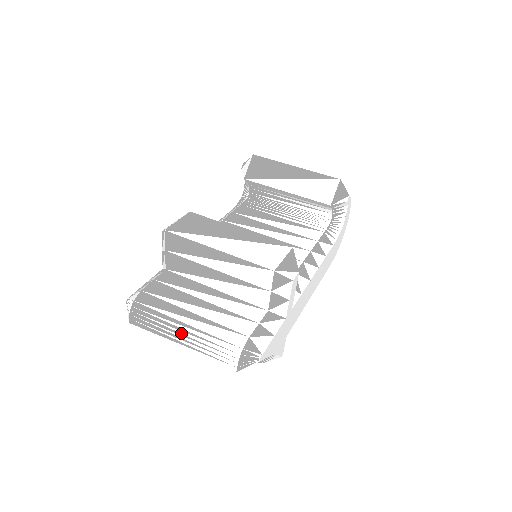
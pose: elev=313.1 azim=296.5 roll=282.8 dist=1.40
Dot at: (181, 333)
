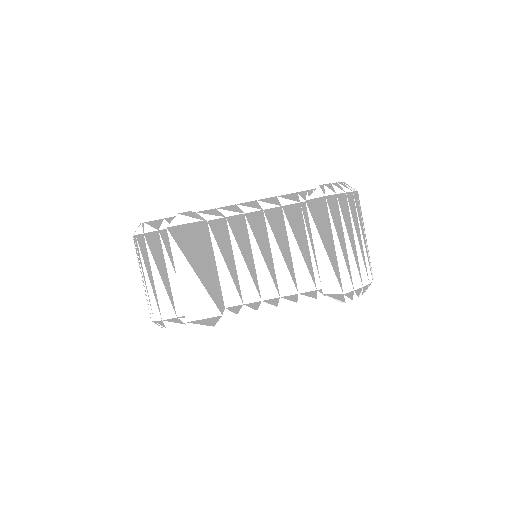
Dot at: (142, 278)
